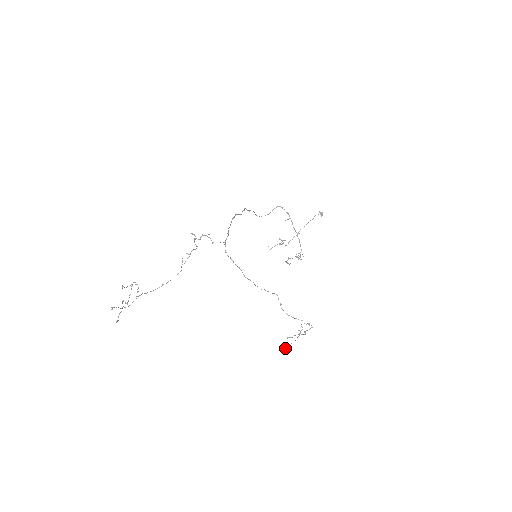
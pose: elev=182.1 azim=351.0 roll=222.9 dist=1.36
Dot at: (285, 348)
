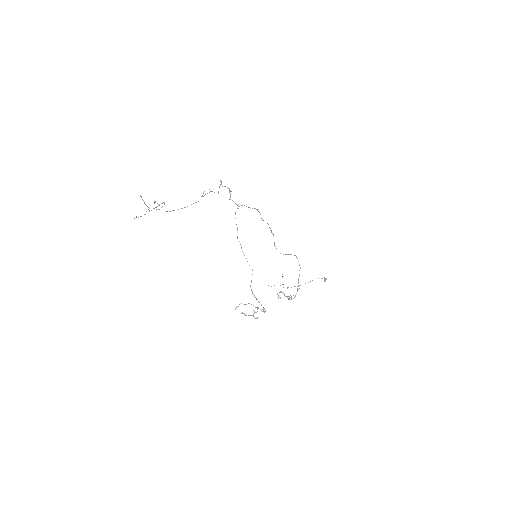
Dot at: (235, 308)
